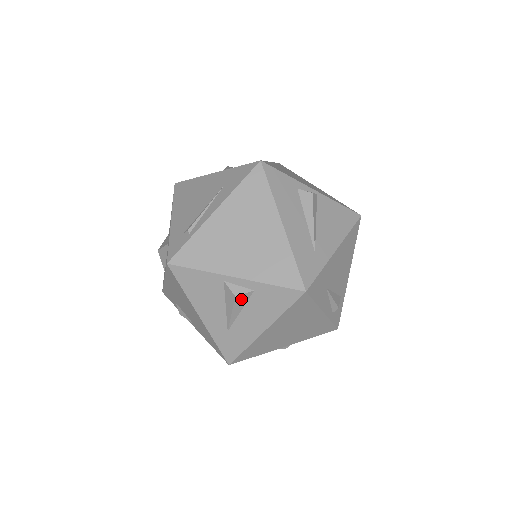
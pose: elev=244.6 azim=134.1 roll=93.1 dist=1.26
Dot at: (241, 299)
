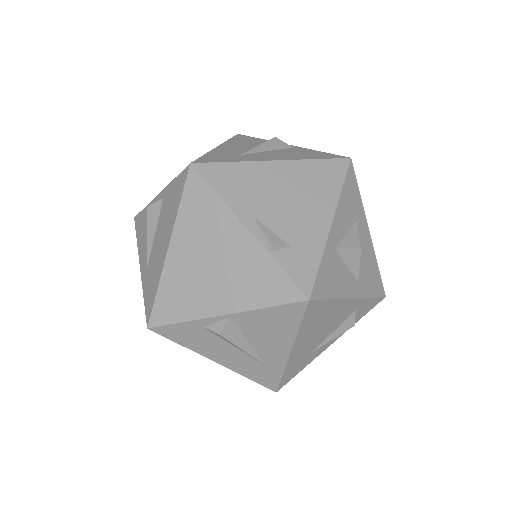
Dot at: occluded
